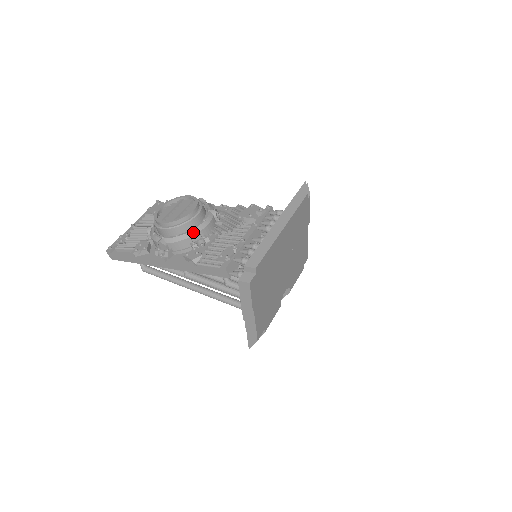
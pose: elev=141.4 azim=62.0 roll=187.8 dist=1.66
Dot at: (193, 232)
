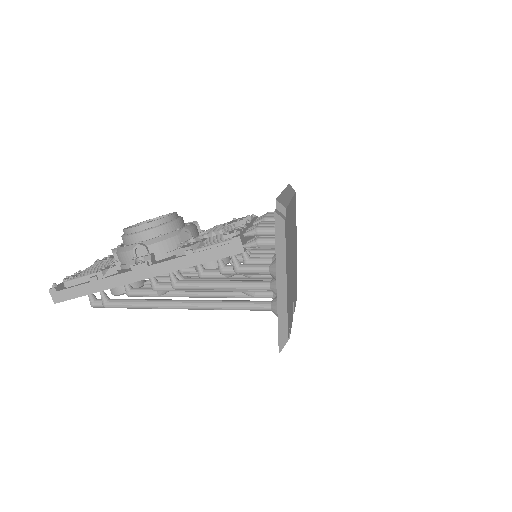
Dot at: (181, 229)
